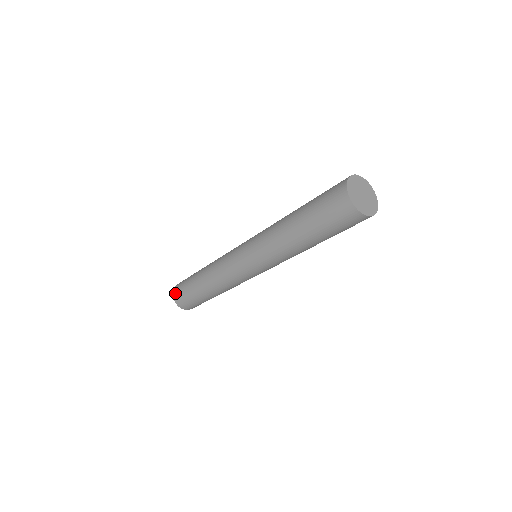
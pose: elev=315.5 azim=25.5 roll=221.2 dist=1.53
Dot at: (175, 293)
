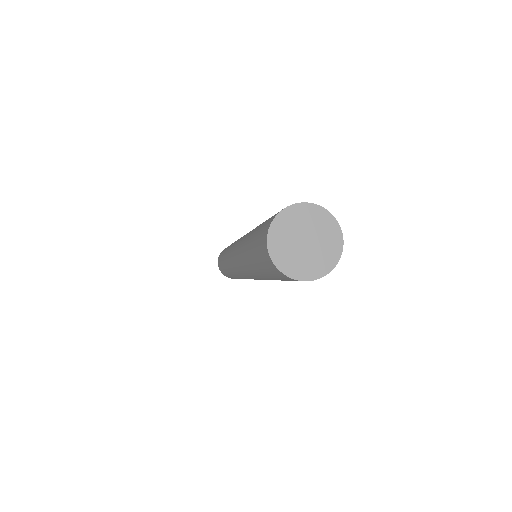
Dot at: (221, 272)
